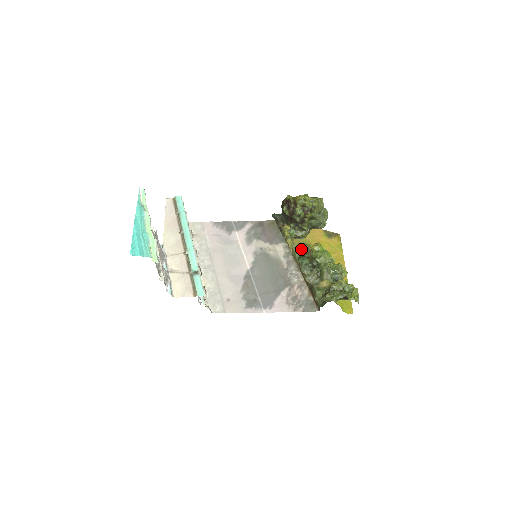
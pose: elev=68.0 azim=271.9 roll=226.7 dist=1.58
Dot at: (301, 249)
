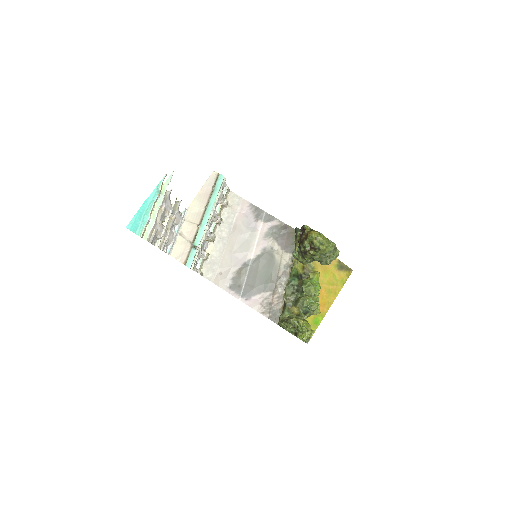
Dot at: (303, 267)
